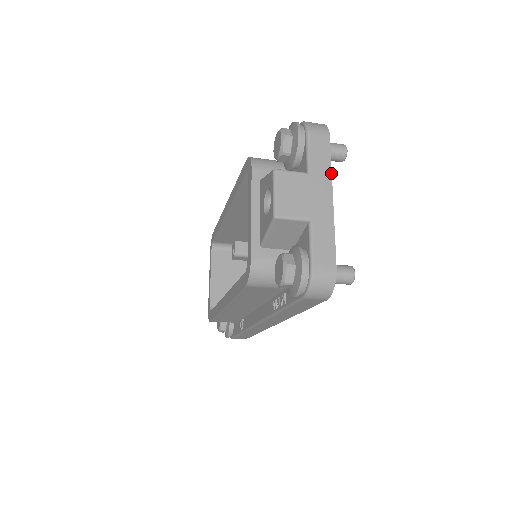
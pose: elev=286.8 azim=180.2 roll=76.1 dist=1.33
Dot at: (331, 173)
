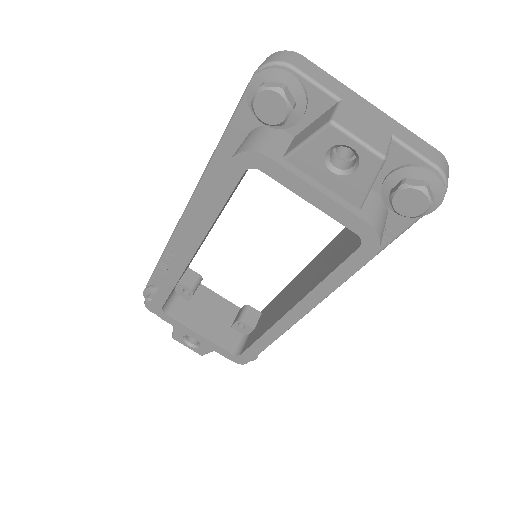
Dot at: (345, 85)
